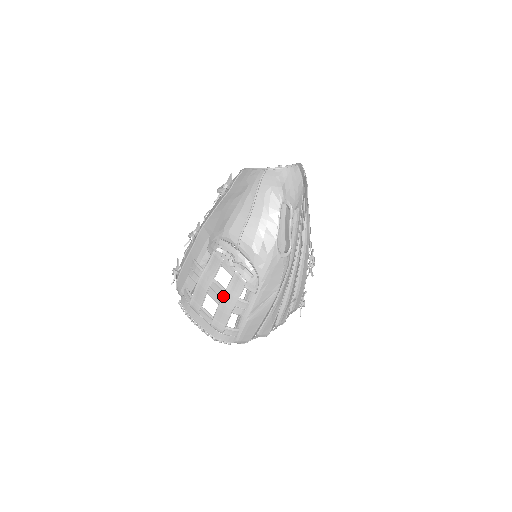
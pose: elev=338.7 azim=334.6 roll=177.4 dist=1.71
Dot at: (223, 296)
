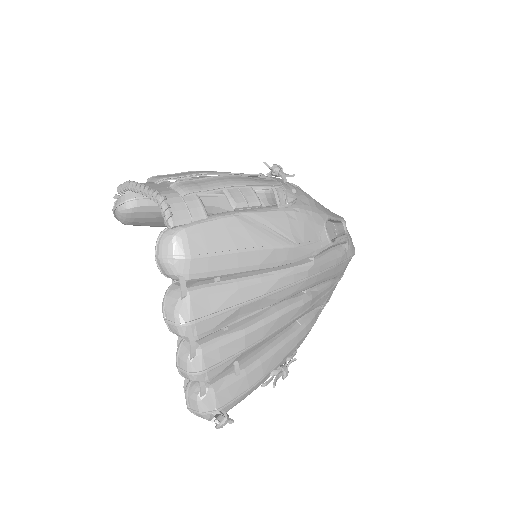
Dot at: (236, 175)
